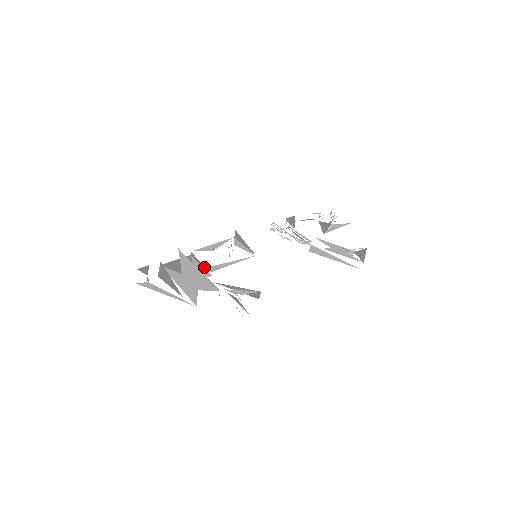
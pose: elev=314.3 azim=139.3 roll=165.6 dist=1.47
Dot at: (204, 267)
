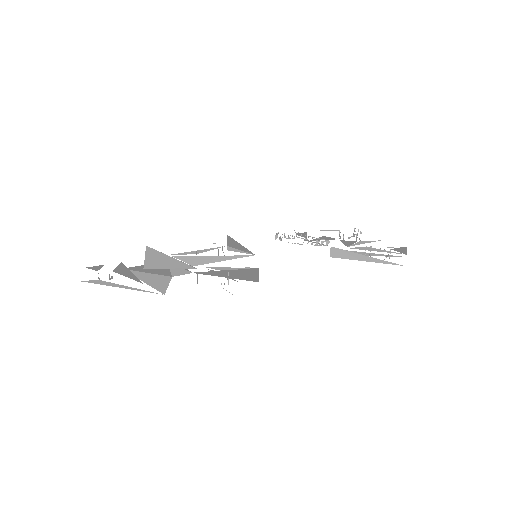
Dot at: occluded
